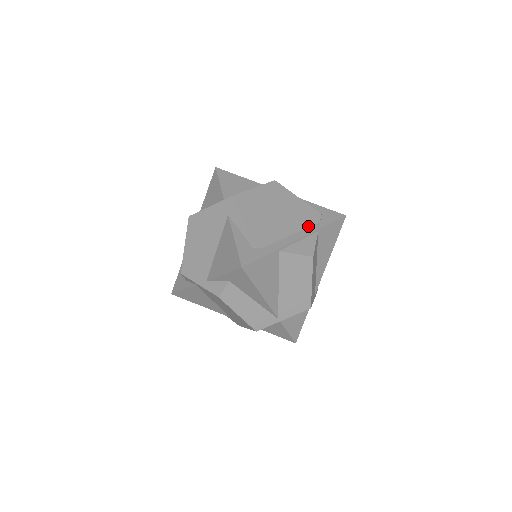
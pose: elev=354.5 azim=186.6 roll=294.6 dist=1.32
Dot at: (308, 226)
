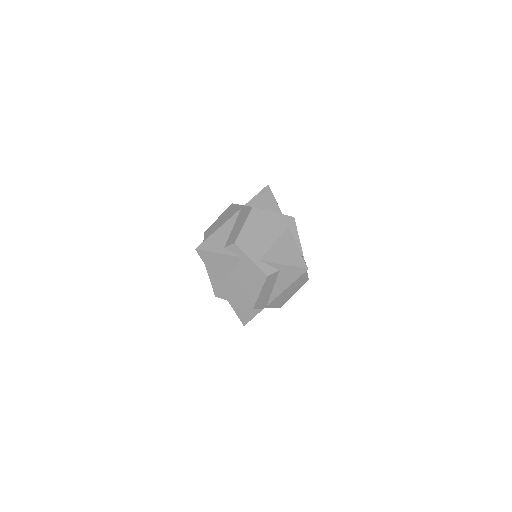
Dot at: occluded
